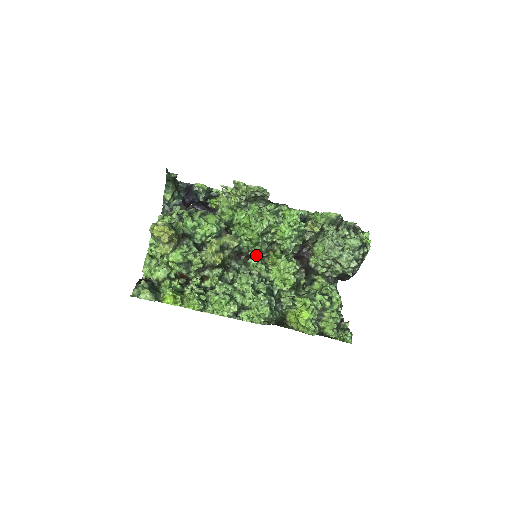
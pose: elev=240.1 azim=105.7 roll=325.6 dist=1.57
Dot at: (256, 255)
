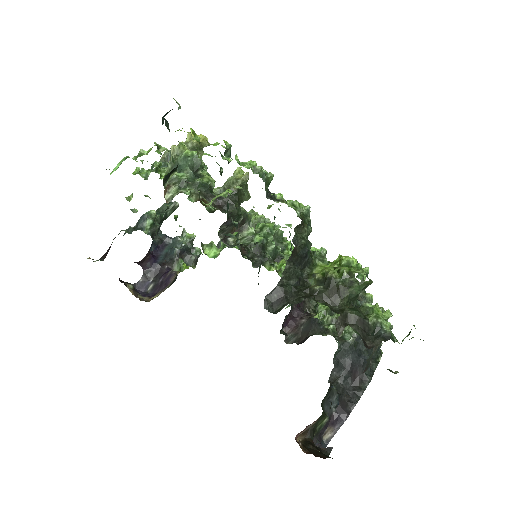
Dot at: (258, 252)
